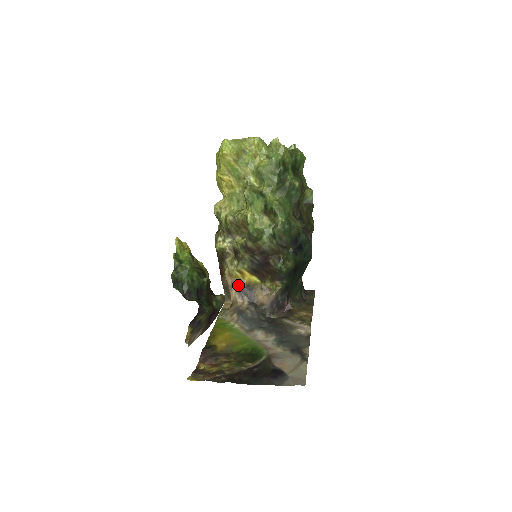
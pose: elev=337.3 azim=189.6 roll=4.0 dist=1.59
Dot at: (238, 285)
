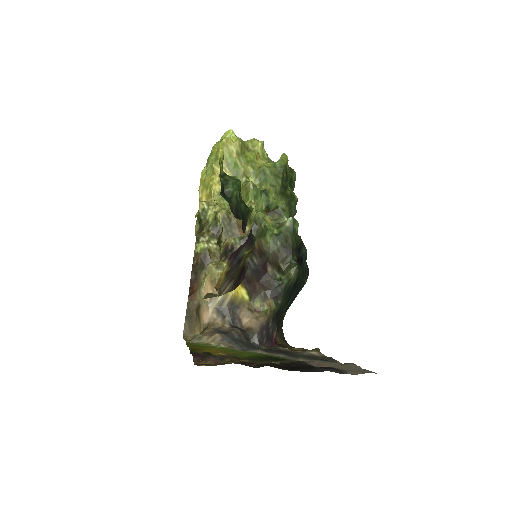
Dot at: (219, 300)
